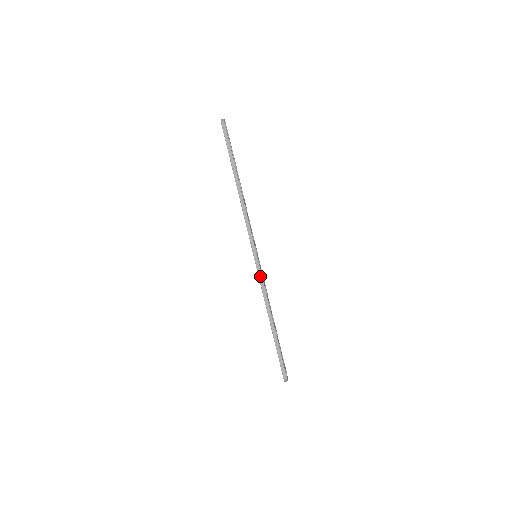
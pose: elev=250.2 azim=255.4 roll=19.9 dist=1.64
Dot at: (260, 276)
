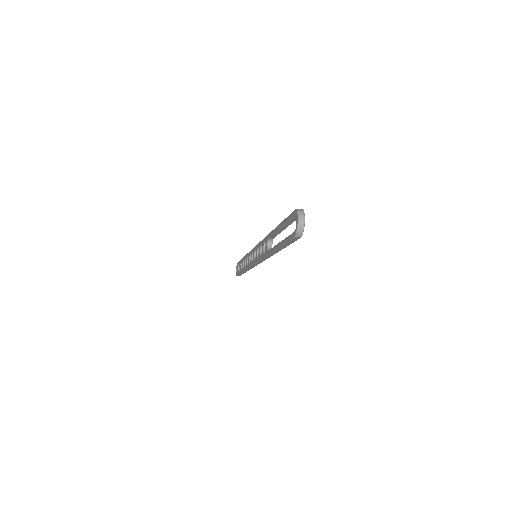
Dot at: (252, 267)
